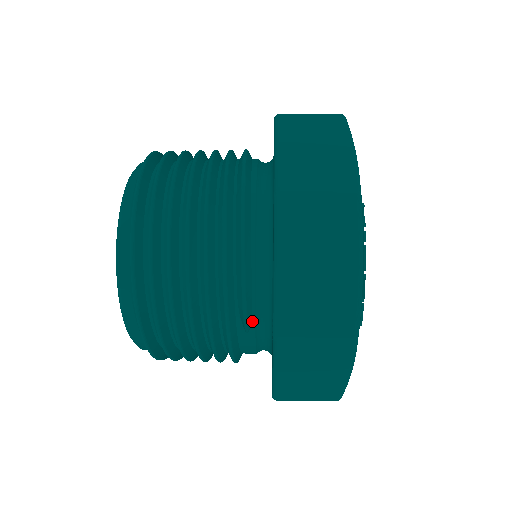
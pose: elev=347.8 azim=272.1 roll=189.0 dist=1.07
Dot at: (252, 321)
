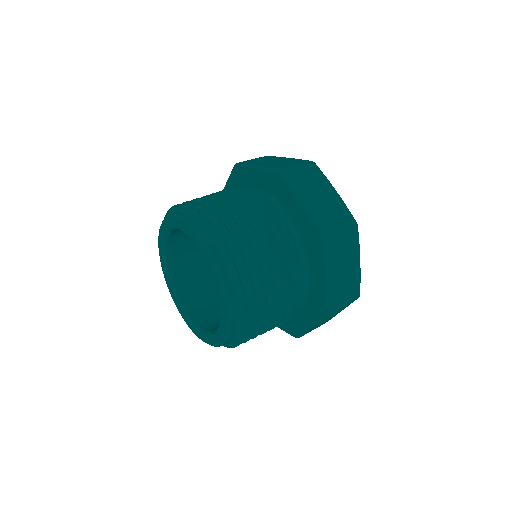
Dot at: (296, 257)
